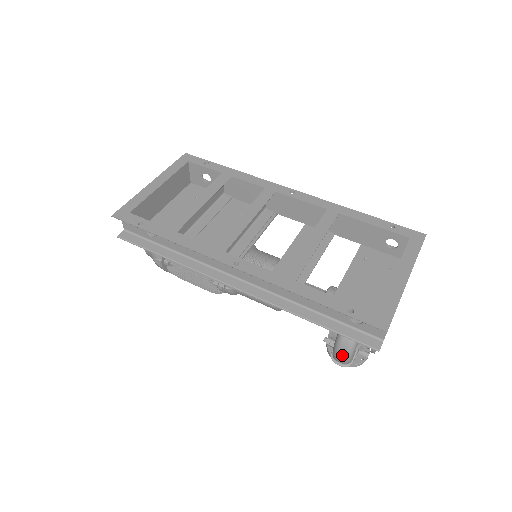
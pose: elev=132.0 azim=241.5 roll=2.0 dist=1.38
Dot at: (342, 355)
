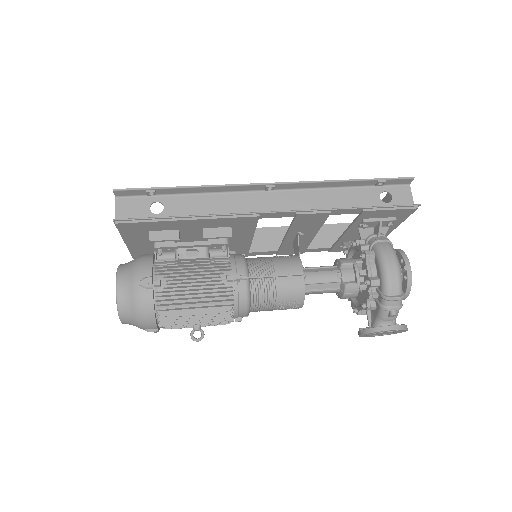
Dot at: (393, 267)
